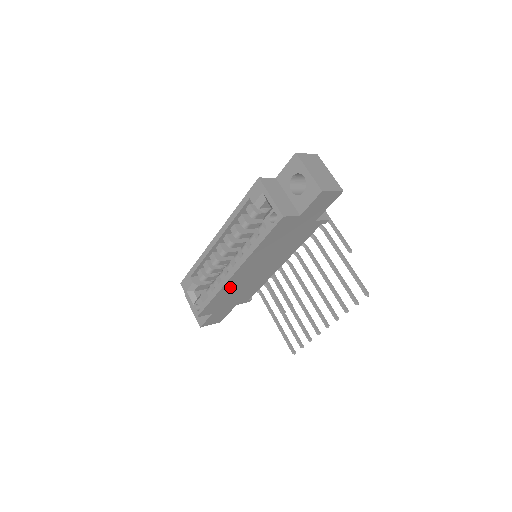
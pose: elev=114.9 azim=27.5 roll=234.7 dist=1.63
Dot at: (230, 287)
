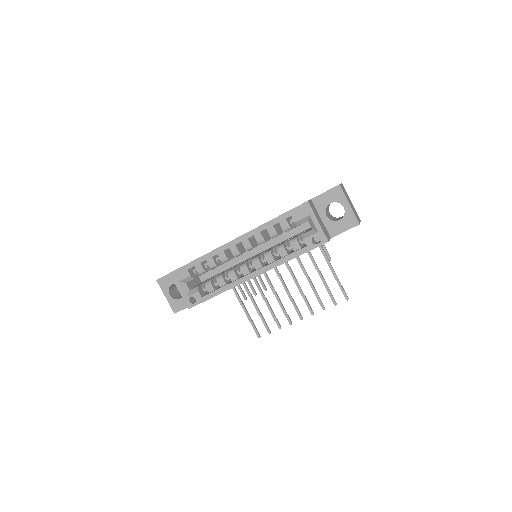
Dot at: occluded
